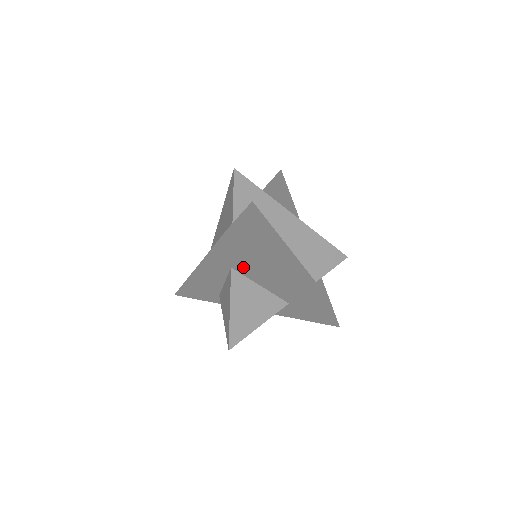
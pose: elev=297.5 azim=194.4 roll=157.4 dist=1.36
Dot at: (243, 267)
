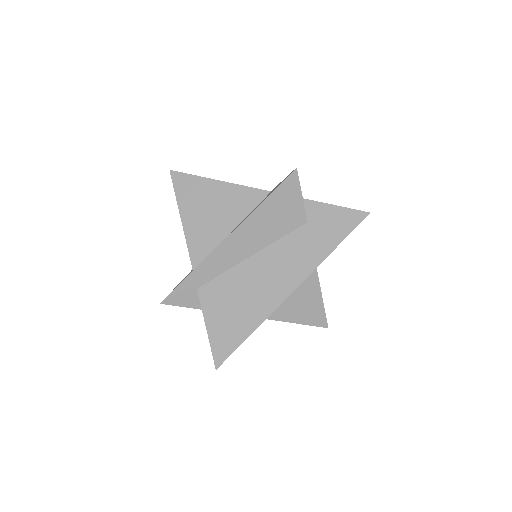
Dot at: occluded
